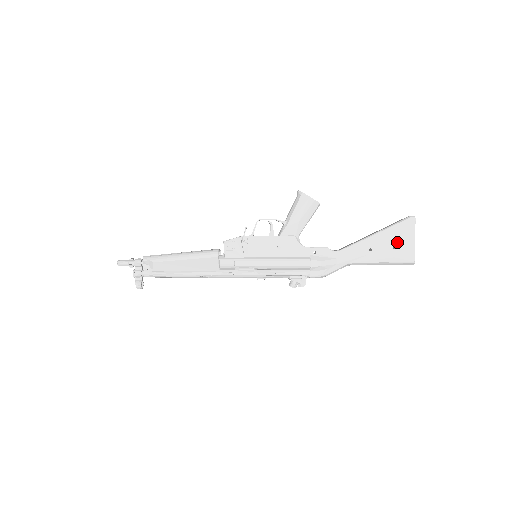
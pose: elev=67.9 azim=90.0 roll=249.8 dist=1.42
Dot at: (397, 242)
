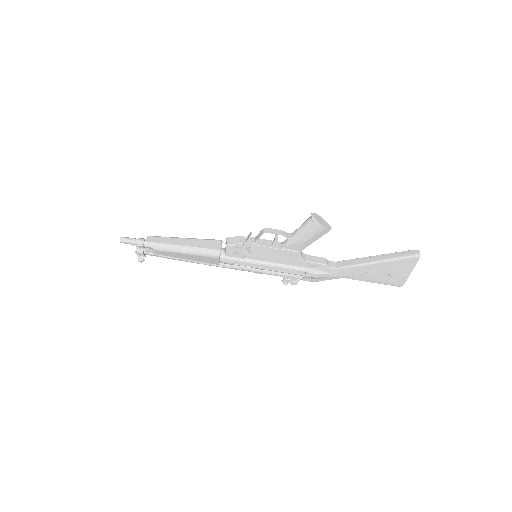
Dot at: (393, 272)
